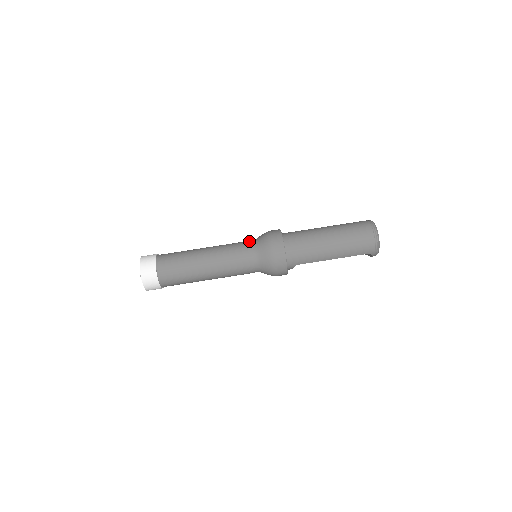
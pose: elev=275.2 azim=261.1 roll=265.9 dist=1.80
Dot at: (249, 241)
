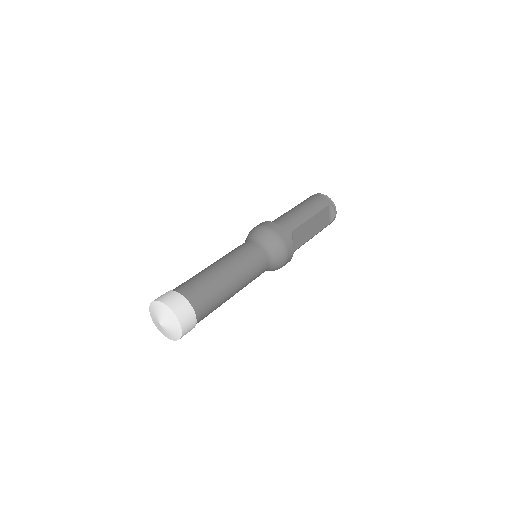
Dot at: occluded
